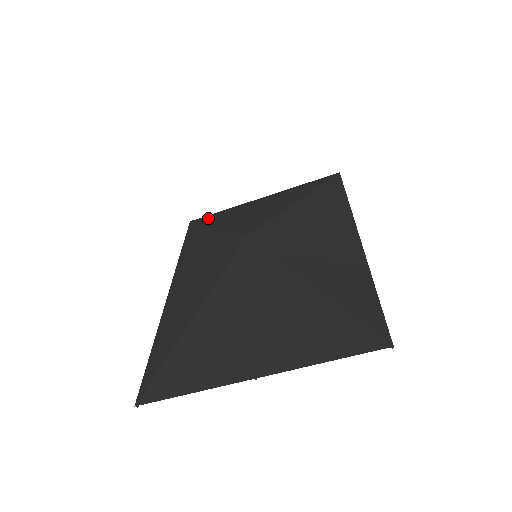
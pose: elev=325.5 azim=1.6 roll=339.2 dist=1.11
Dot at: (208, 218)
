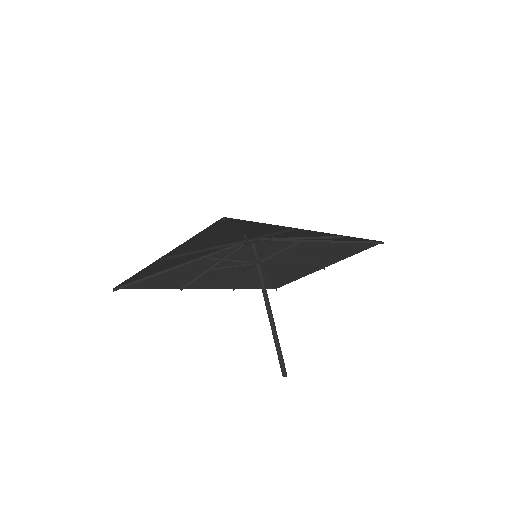
Dot at: (282, 280)
